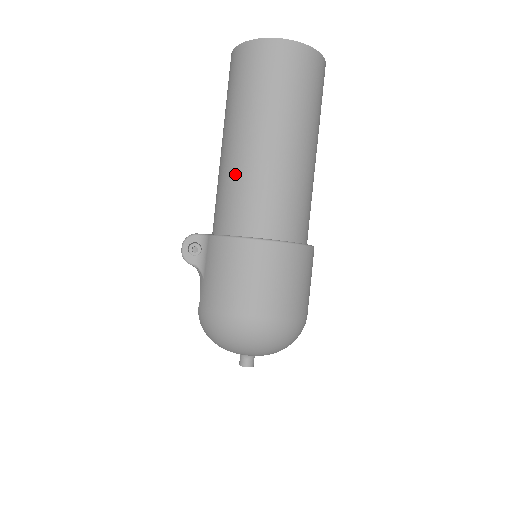
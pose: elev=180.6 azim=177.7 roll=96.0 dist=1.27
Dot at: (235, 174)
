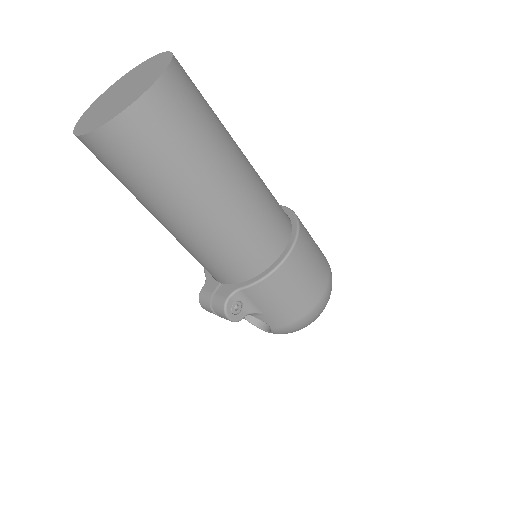
Dot at: (225, 233)
